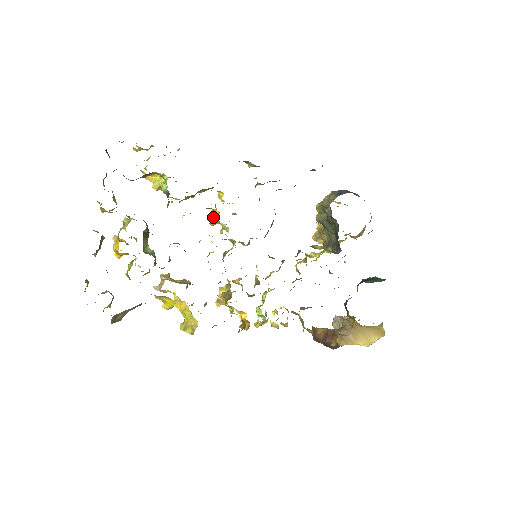
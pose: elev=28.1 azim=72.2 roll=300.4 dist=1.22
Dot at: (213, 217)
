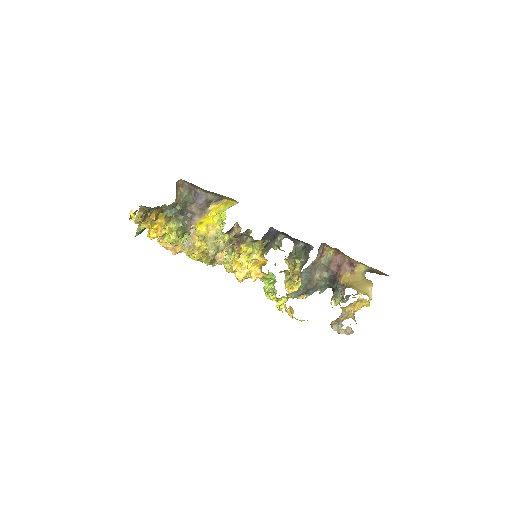
Dot at: occluded
